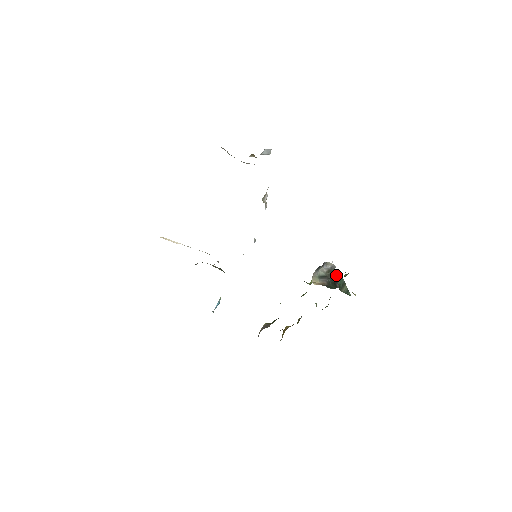
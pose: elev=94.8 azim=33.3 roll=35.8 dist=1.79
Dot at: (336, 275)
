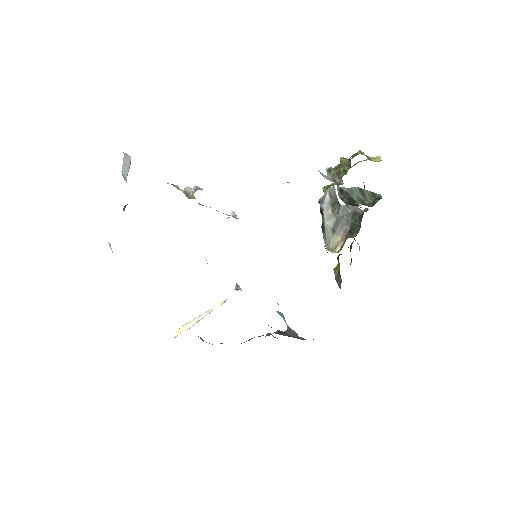
Dot at: (344, 196)
